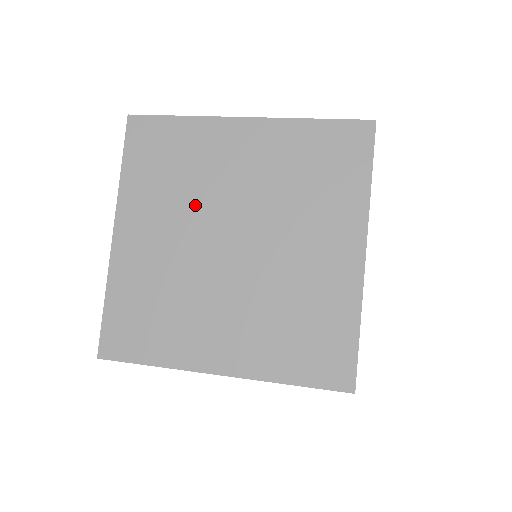
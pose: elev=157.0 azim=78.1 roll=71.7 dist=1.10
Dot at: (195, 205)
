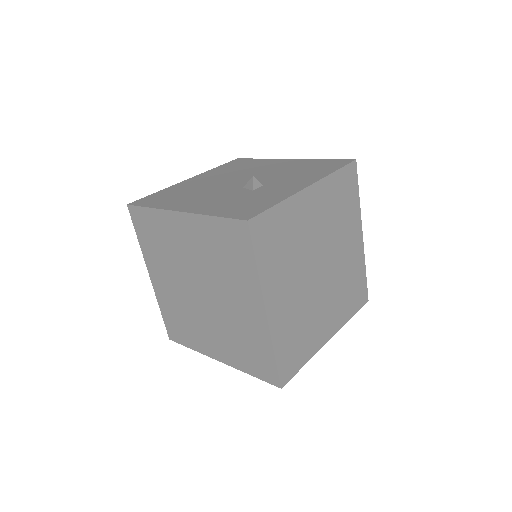
Dot at: (176, 267)
